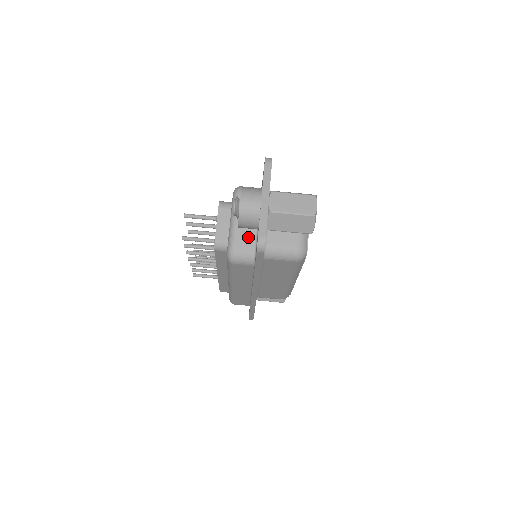
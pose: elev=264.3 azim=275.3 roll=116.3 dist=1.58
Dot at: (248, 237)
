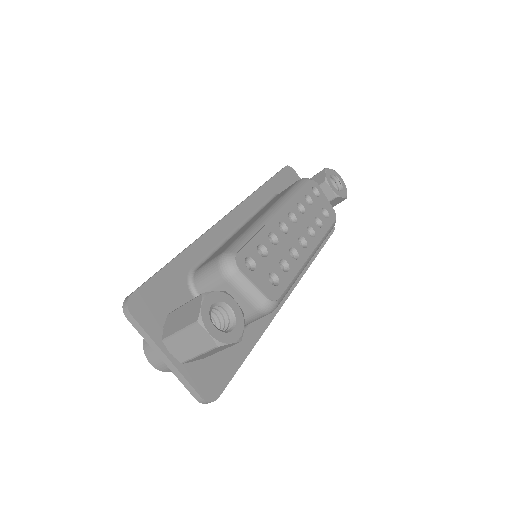
Dot at: occluded
